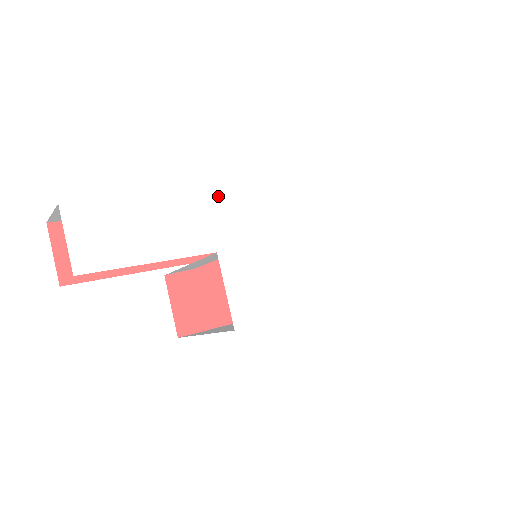
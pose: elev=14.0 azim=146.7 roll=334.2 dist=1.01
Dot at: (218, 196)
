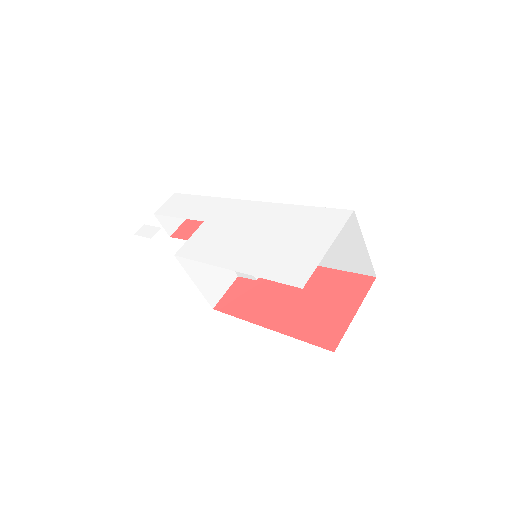
Dot at: (231, 200)
